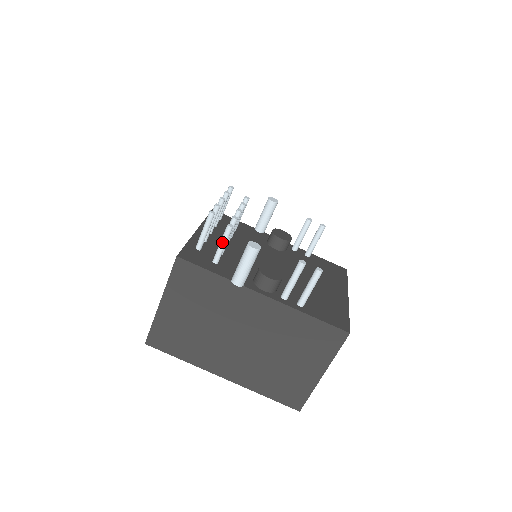
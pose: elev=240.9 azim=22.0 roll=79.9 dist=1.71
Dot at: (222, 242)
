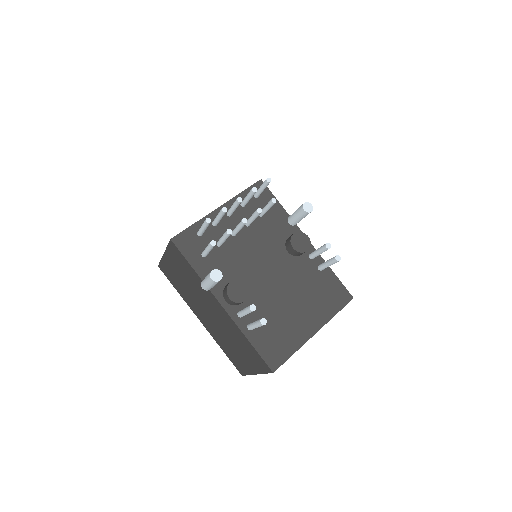
Dot at: (206, 249)
